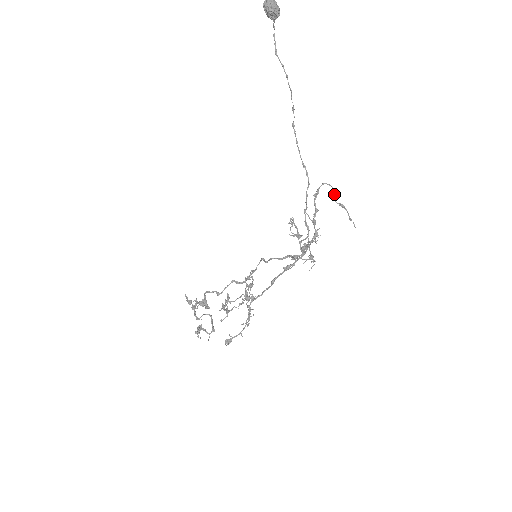
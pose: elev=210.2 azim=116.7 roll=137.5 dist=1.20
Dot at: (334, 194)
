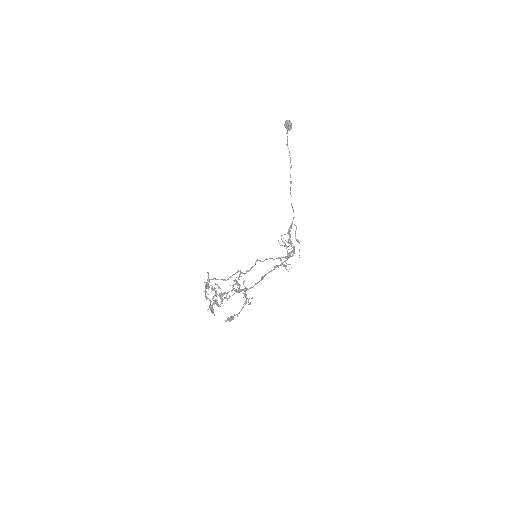
Dot at: (295, 233)
